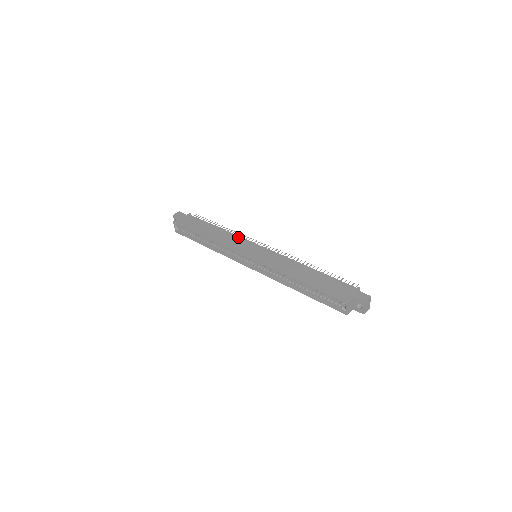
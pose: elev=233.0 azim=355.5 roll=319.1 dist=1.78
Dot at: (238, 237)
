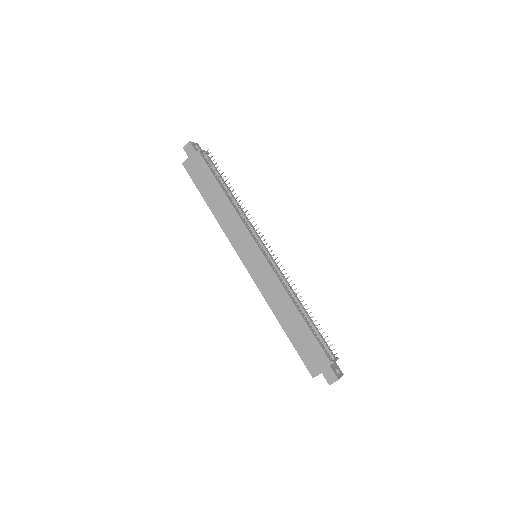
Dot at: (240, 223)
